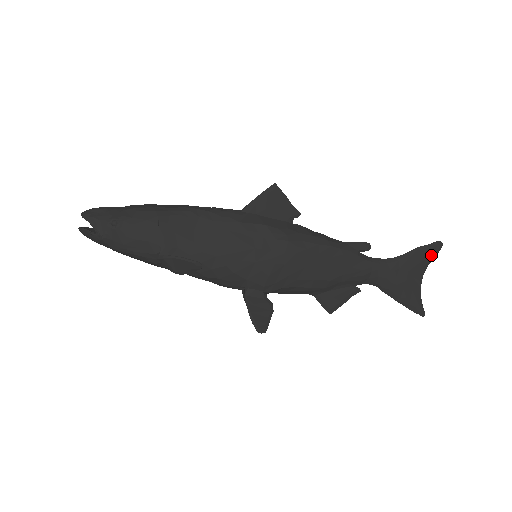
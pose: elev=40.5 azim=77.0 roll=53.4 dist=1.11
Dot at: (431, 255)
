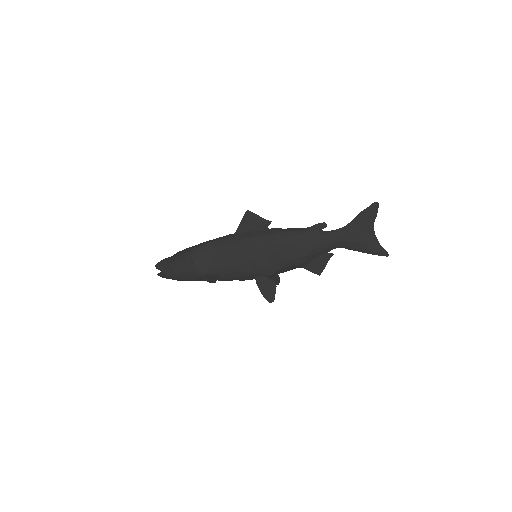
Dot at: (373, 214)
